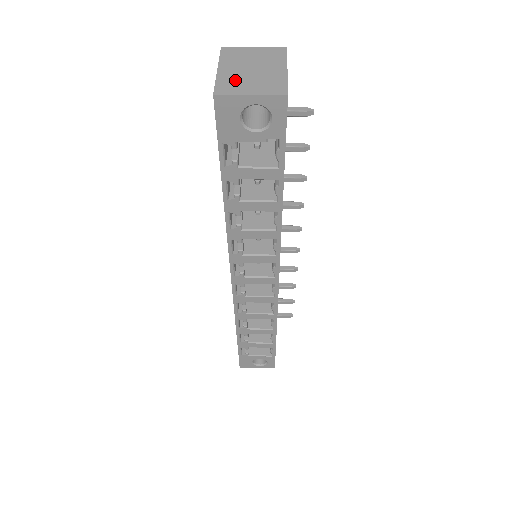
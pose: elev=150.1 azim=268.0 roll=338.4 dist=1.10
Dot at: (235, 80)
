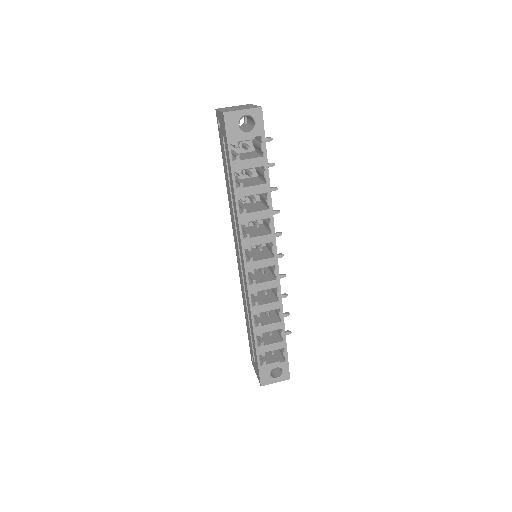
Dot at: occluded
